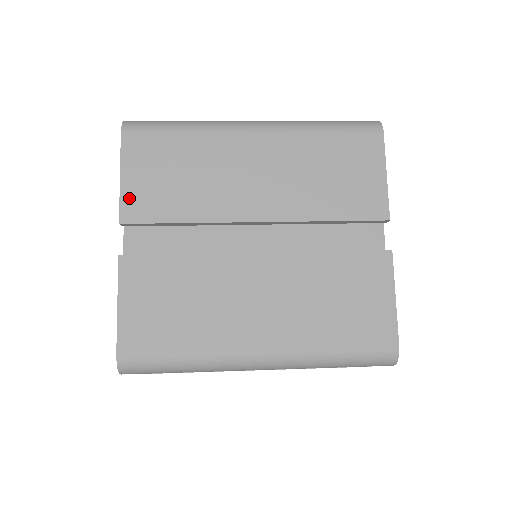
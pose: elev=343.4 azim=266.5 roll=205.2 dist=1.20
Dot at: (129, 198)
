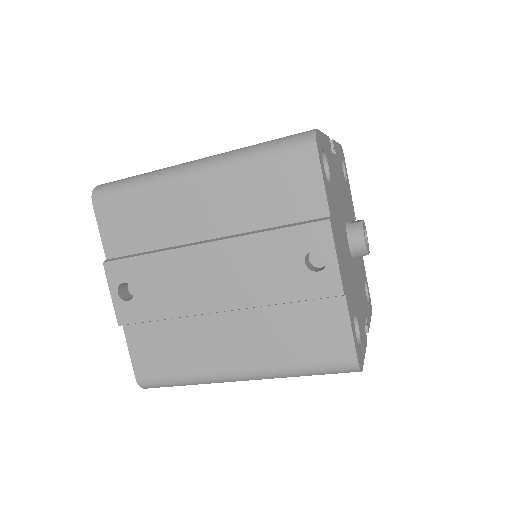
Dot at: occluded
